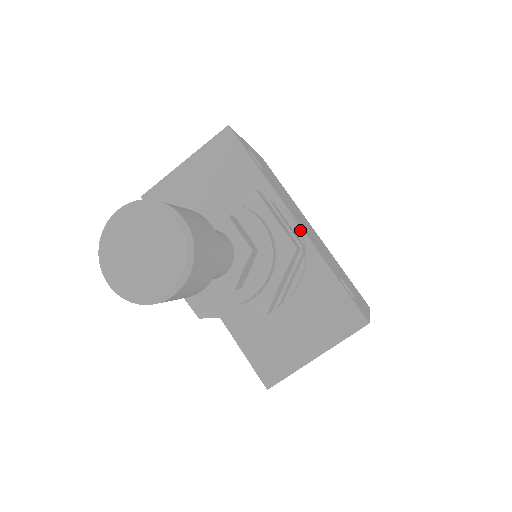
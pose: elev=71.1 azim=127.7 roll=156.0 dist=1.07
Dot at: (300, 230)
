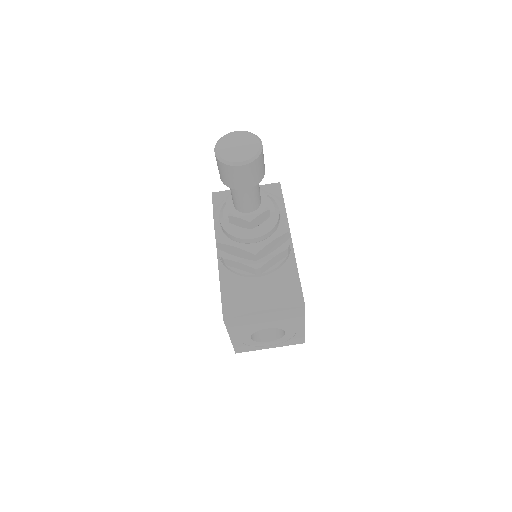
Dot at: (291, 244)
